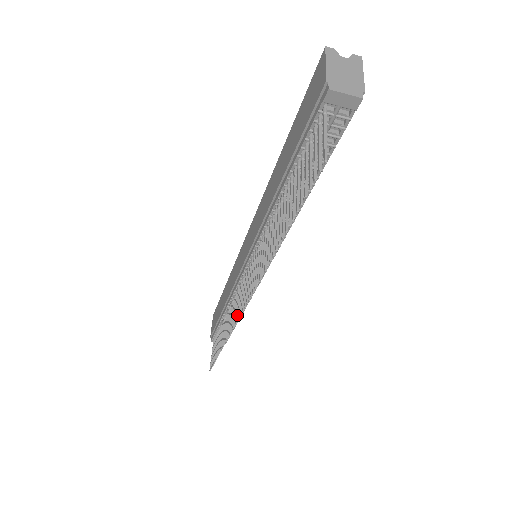
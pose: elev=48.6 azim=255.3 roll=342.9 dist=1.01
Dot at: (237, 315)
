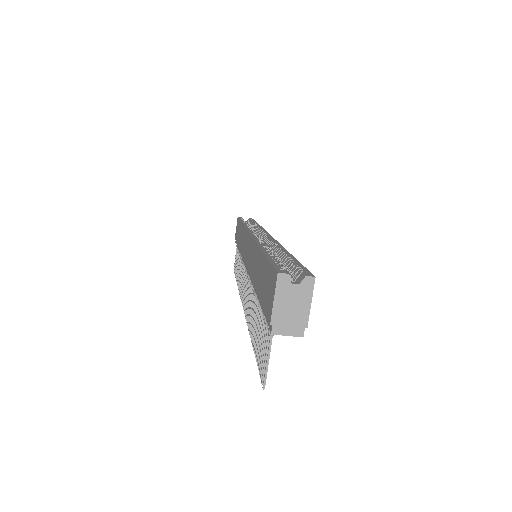
Dot at: (241, 295)
